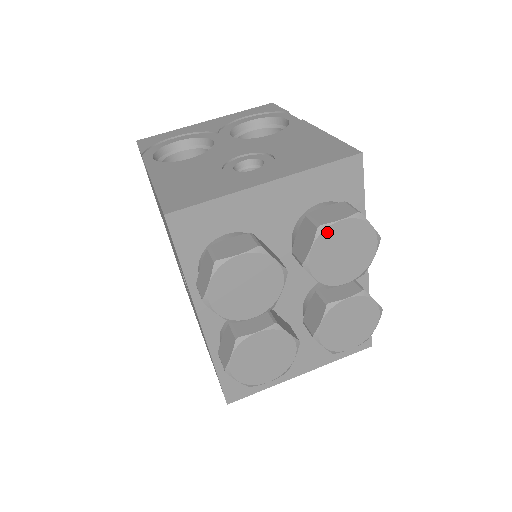
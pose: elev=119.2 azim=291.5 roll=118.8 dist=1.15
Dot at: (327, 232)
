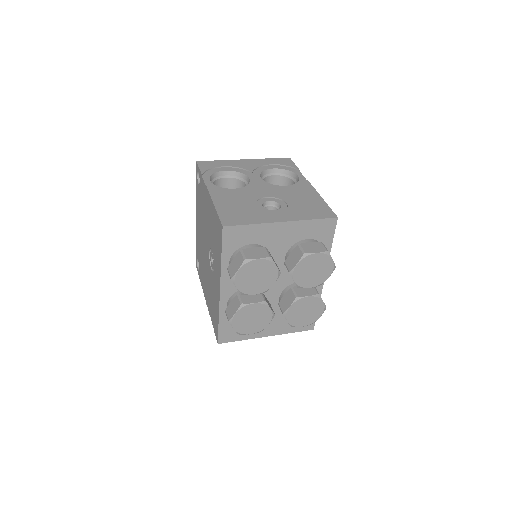
Dot at: (308, 258)
